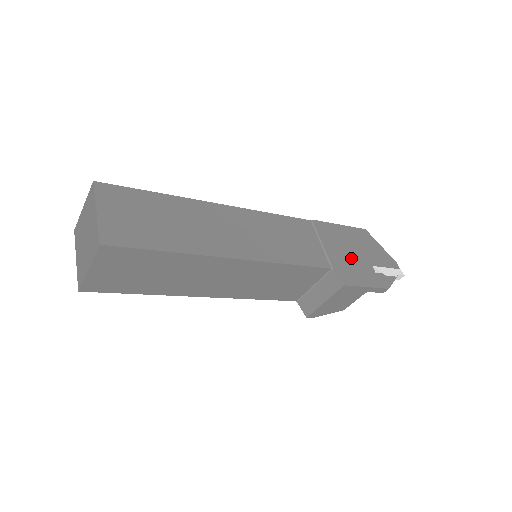
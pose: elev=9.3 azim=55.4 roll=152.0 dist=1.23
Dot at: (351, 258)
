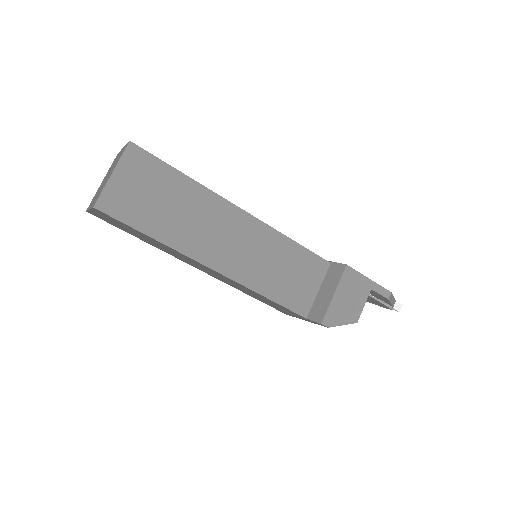
Dot at: occluded
